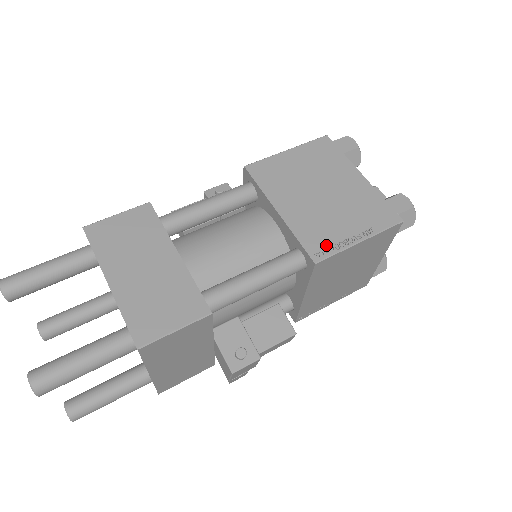
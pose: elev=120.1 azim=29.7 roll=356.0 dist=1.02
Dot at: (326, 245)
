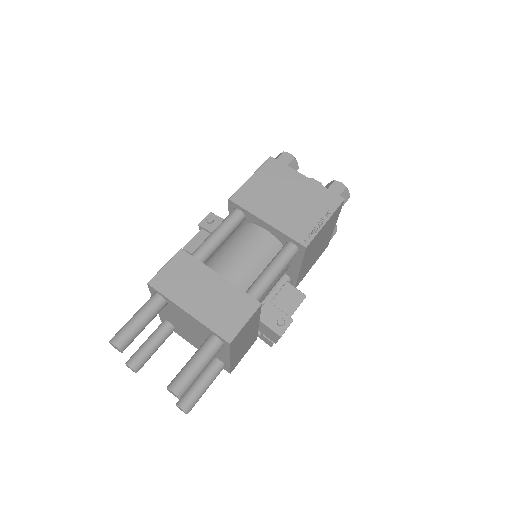
Dot at: (307, 233)
